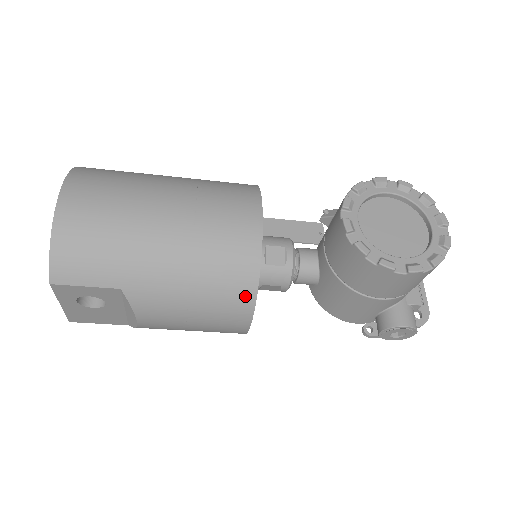
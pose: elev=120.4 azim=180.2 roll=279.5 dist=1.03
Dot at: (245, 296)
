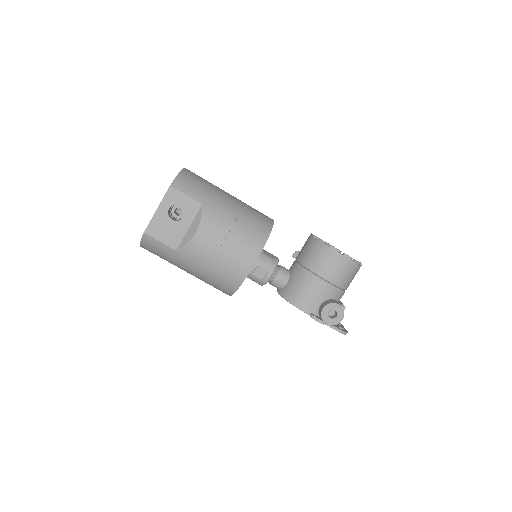
Dot at: (261, 238)
